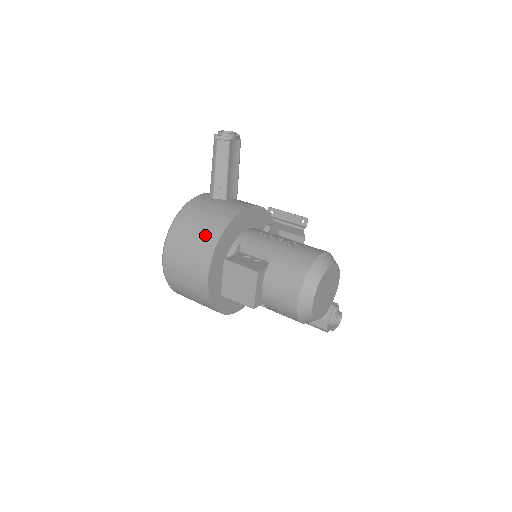
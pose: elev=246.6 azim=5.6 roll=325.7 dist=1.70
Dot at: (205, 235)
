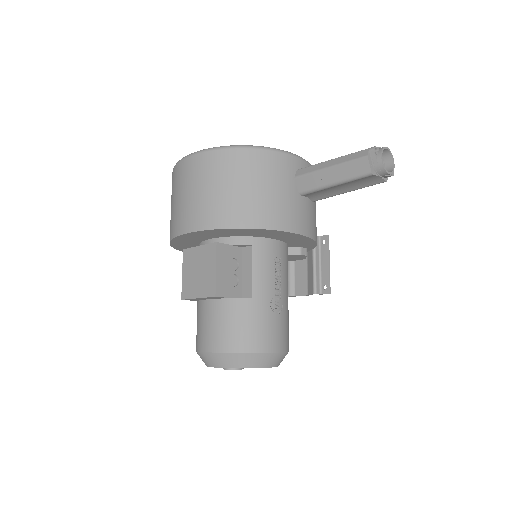
Dot at: (233, 205)
